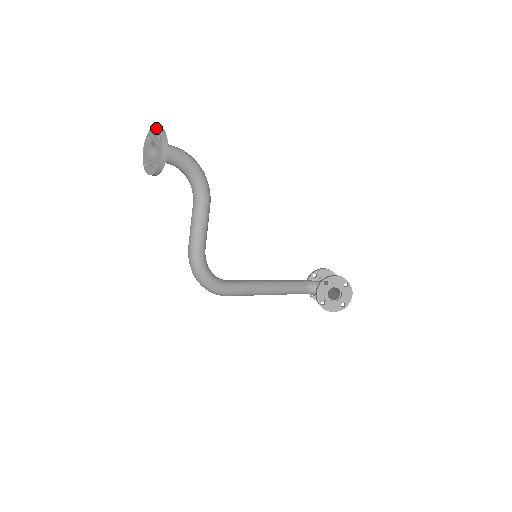
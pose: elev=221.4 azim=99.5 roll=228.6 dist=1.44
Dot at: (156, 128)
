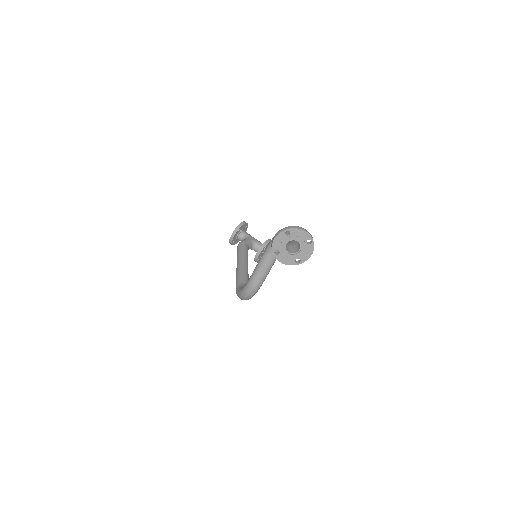
Dot at: (306, 233)
